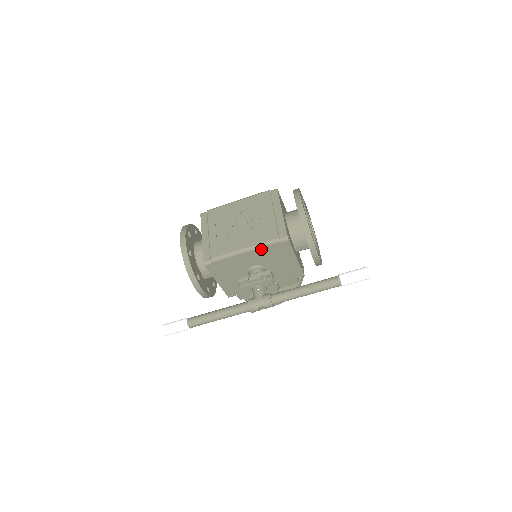
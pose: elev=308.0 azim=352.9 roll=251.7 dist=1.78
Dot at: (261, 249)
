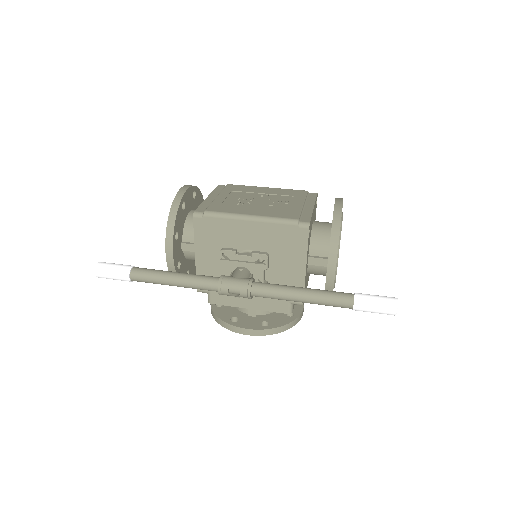
Dot at: (270, 225)
